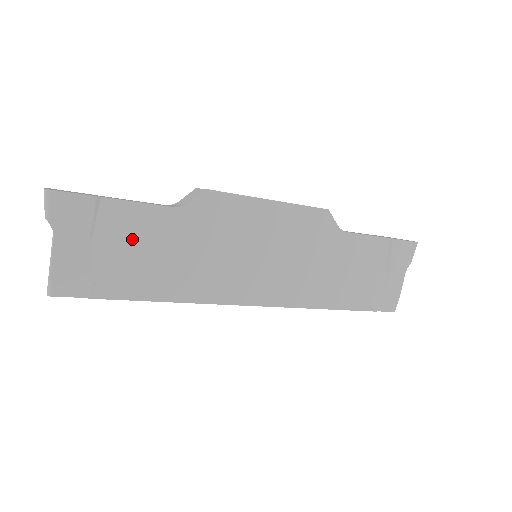
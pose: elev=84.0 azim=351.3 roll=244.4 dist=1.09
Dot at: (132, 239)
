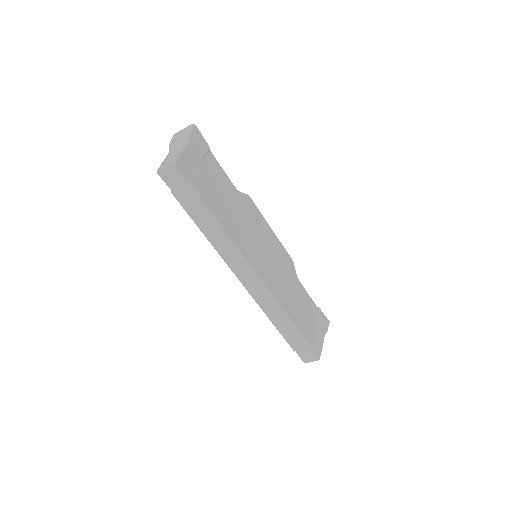
Dot at: (216, 180)
